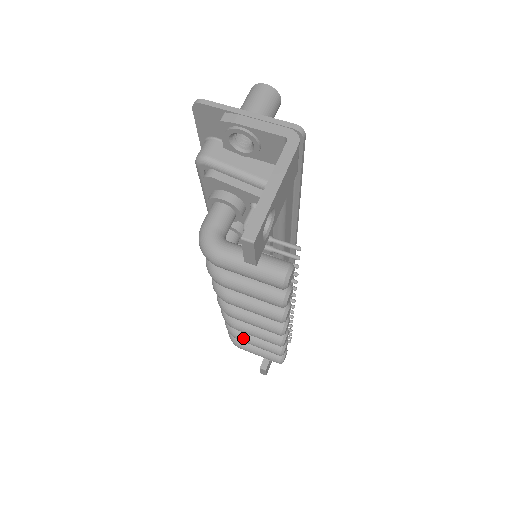
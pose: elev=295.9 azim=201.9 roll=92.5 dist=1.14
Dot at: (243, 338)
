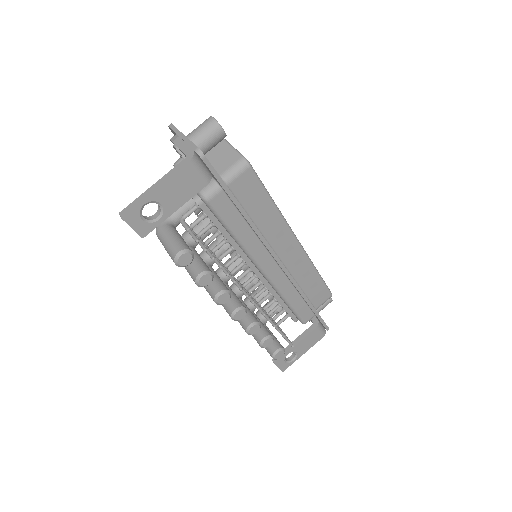
Dot at: occluded
